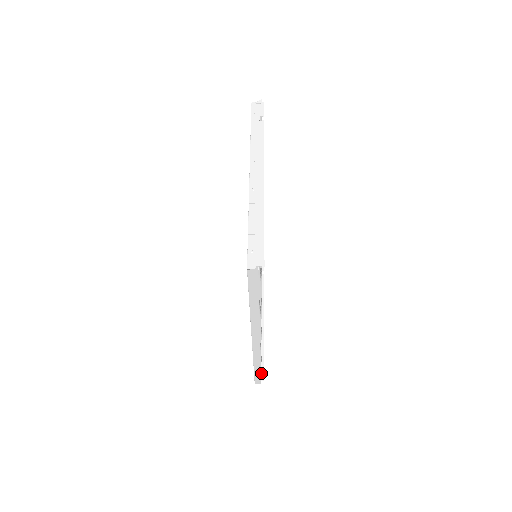
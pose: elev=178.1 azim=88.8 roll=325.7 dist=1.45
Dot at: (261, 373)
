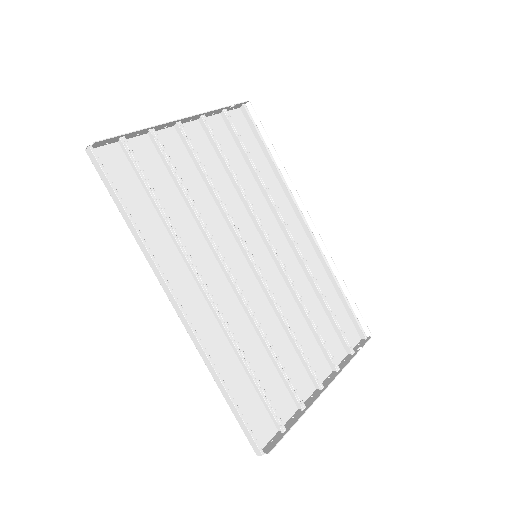
Dot at: (272, 445)
